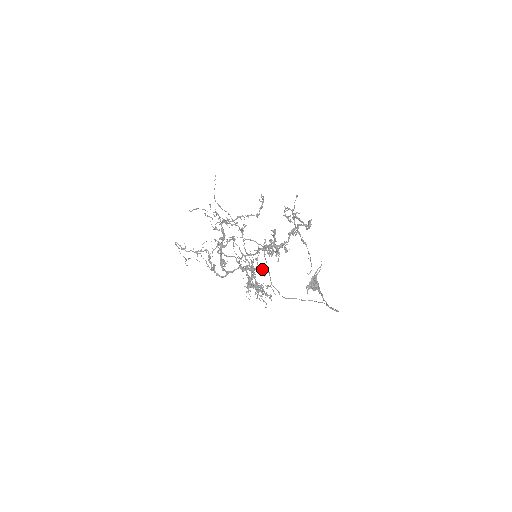
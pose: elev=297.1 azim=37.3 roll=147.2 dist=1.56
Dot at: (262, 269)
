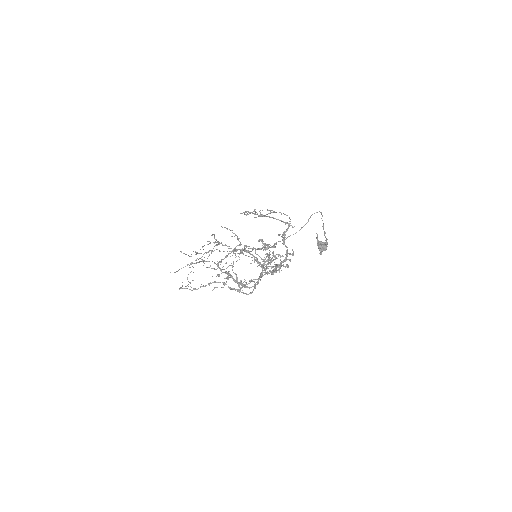
Dot at: occluded
